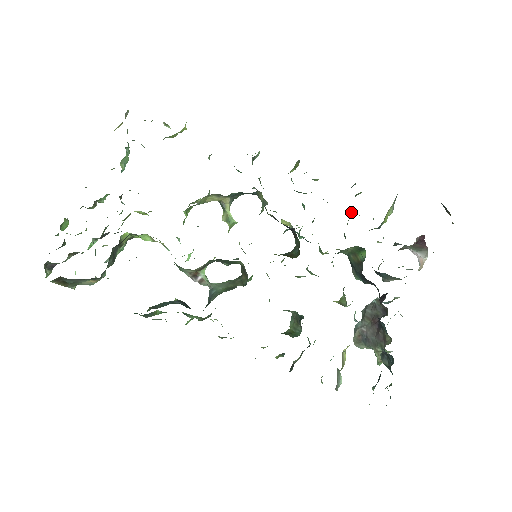
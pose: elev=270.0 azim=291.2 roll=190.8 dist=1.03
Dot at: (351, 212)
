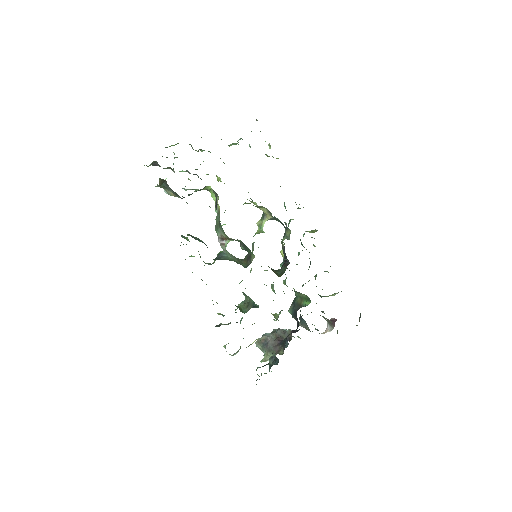
Dot at: (315, 277)
